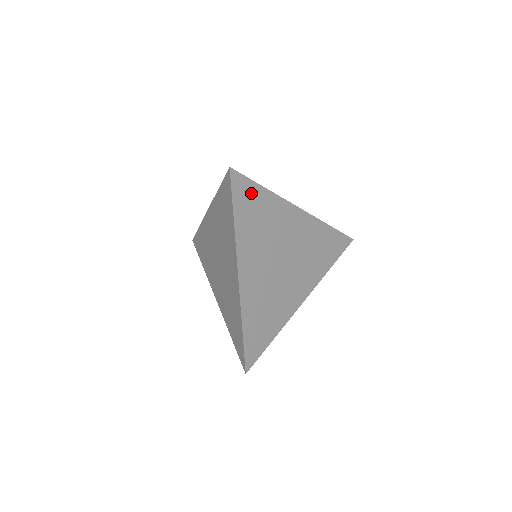
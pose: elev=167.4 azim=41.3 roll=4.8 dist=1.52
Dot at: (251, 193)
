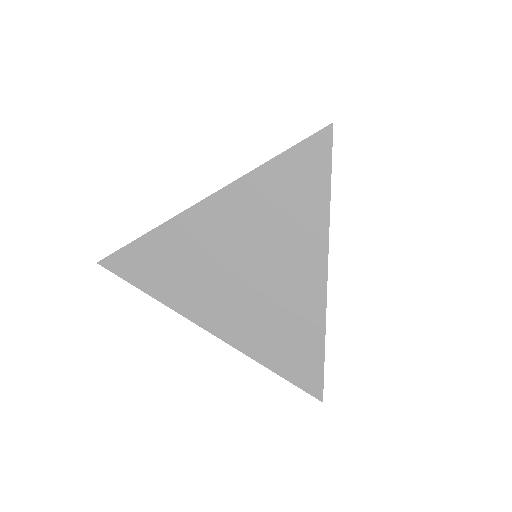
Dot at: occluded
